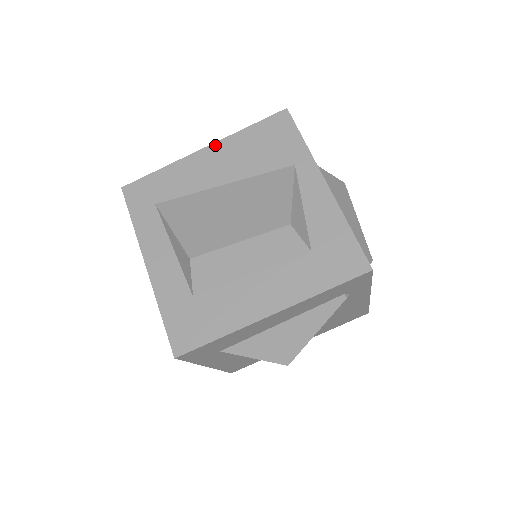
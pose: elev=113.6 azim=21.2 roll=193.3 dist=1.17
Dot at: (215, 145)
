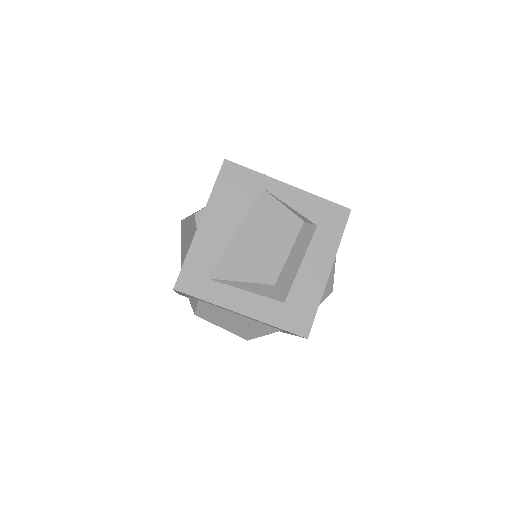
Dot at: (205, 214)
